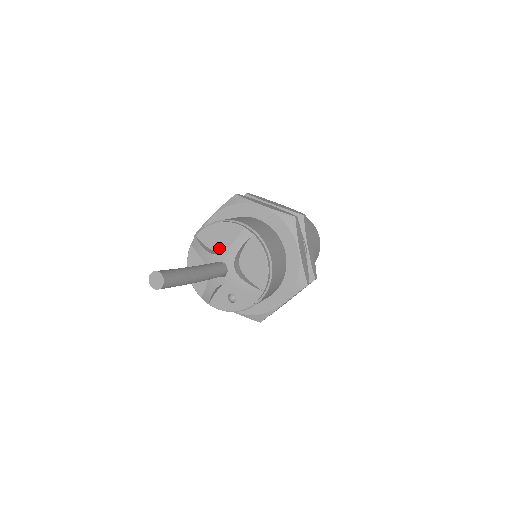
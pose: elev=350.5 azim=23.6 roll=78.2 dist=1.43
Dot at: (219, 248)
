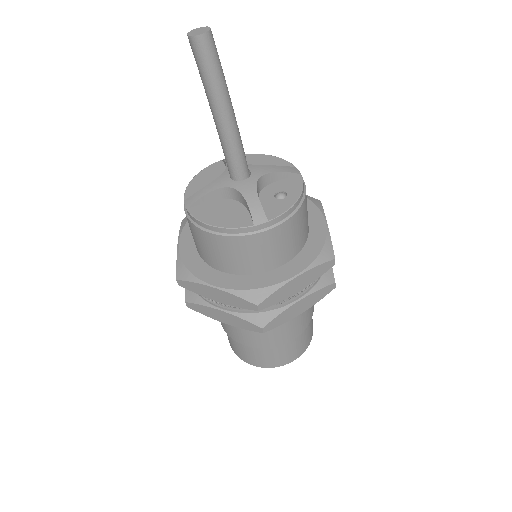
Dot at: occluded
